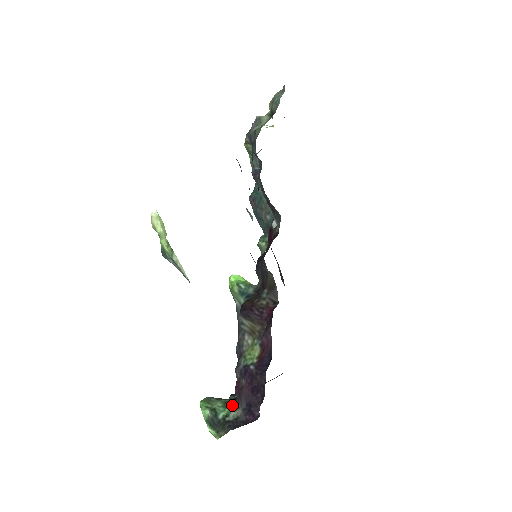
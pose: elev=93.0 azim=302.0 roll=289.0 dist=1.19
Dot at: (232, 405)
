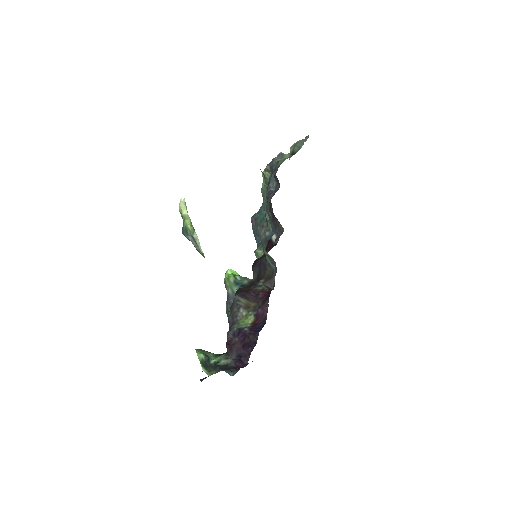
Dot at: (223, 356)
